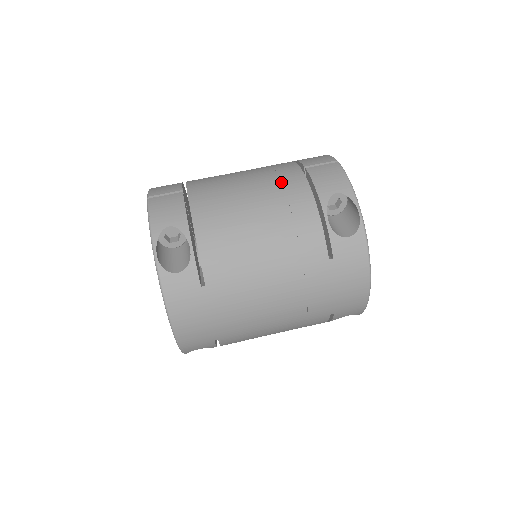
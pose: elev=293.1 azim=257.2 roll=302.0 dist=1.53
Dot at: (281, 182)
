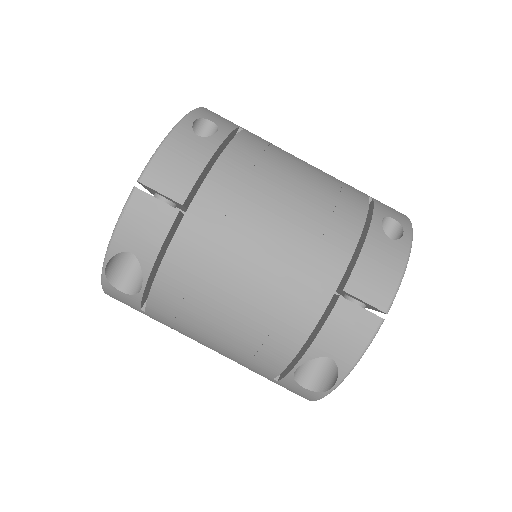
Dot at: (291, 297)
